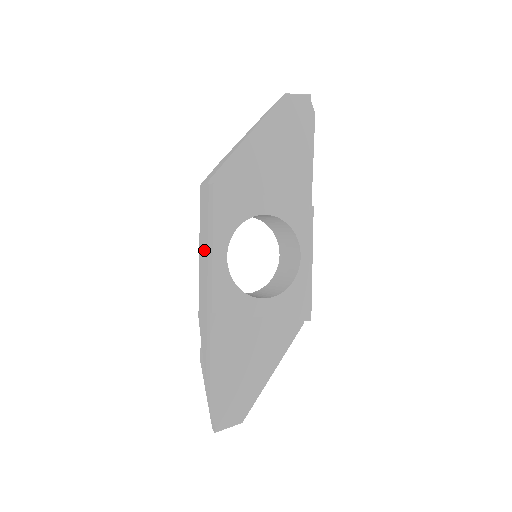
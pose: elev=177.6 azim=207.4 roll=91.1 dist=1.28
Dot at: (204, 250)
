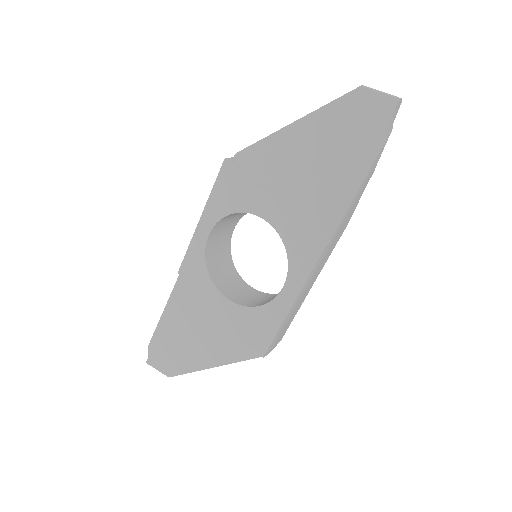
Dot at: occluded
